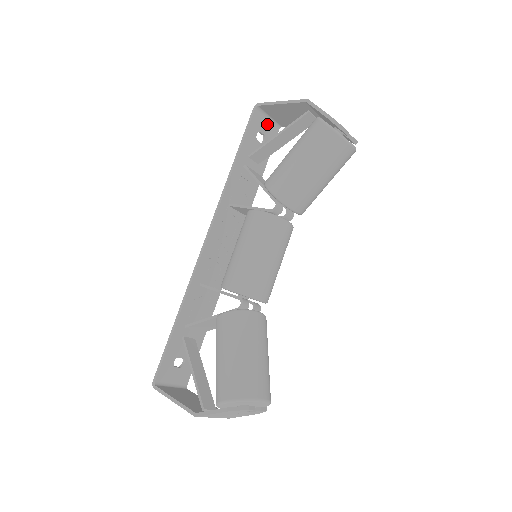
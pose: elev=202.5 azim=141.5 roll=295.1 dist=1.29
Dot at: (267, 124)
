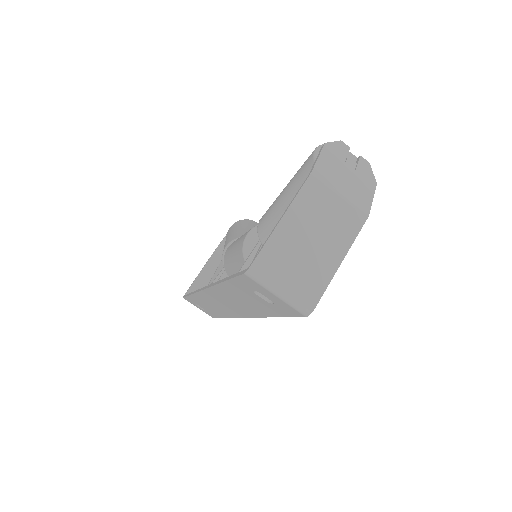
Dot at: occluded
